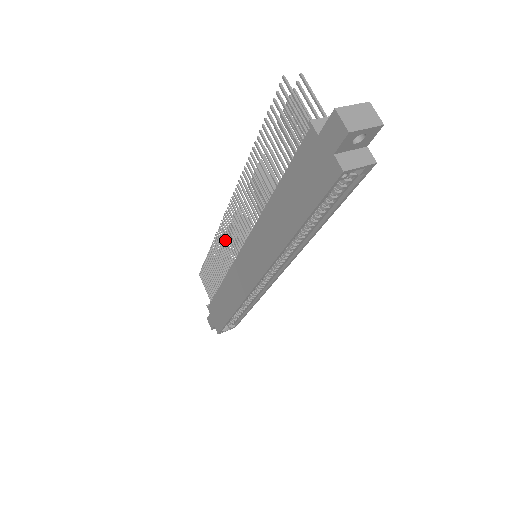
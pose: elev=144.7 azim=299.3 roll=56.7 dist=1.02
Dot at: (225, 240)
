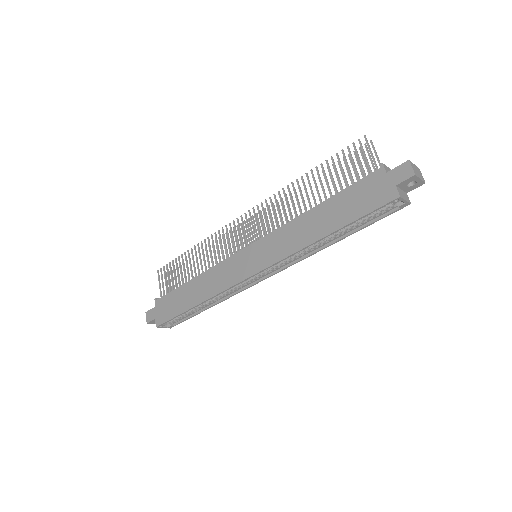
Dot at: (225, 239)
